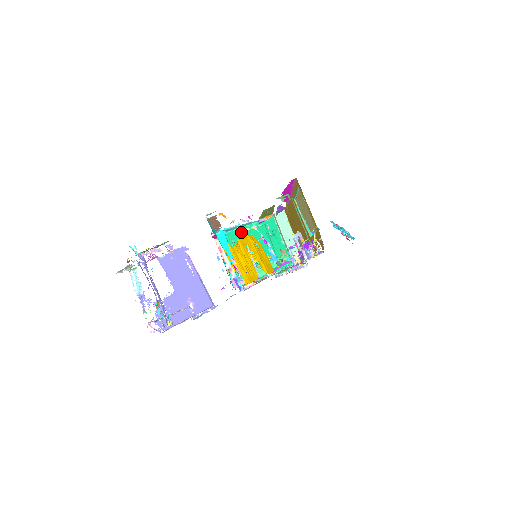
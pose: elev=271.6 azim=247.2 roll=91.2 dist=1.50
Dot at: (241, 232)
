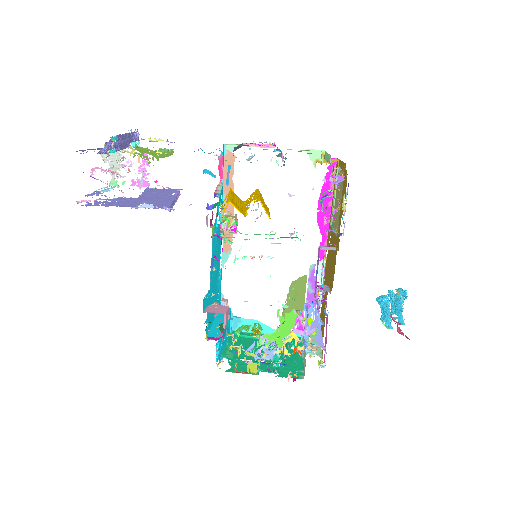
Dot at: (251, 336)
